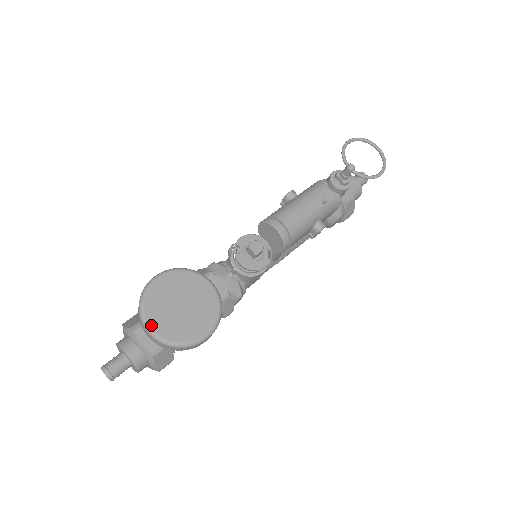
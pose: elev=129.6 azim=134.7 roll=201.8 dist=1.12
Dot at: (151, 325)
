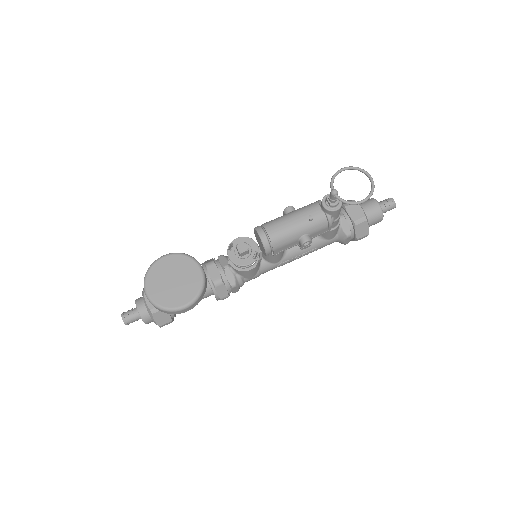
Dot at: (148, 289)
